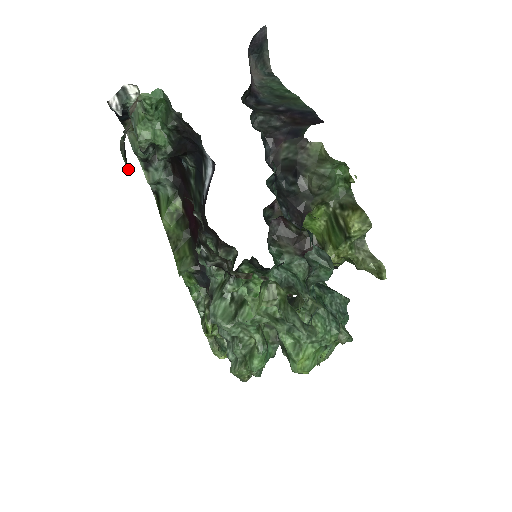
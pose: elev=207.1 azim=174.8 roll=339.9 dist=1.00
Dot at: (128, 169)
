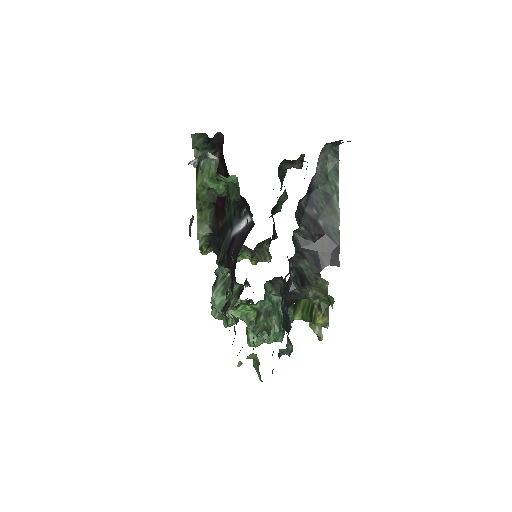
Dot at: (190, 236)
